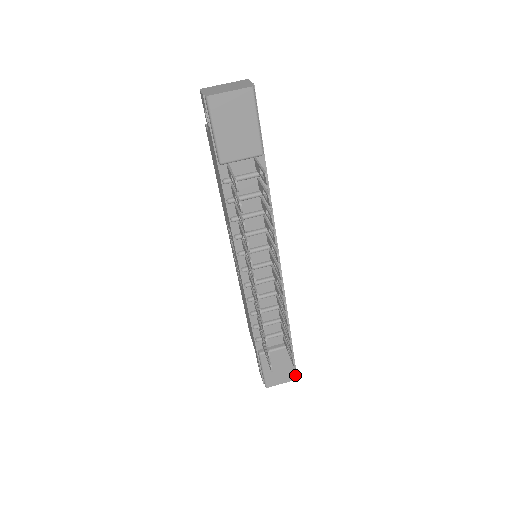
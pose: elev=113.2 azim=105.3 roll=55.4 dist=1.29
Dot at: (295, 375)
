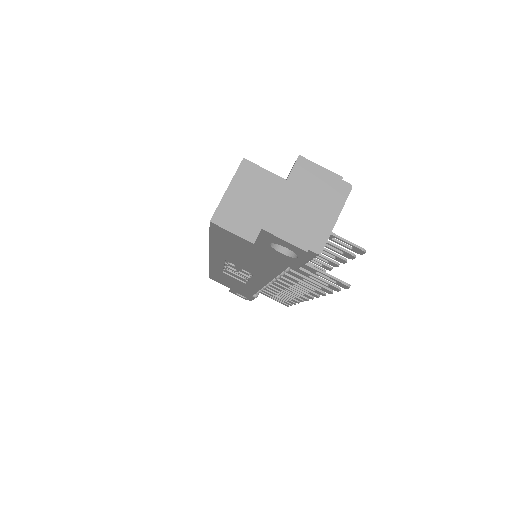
Dot at: occluded
